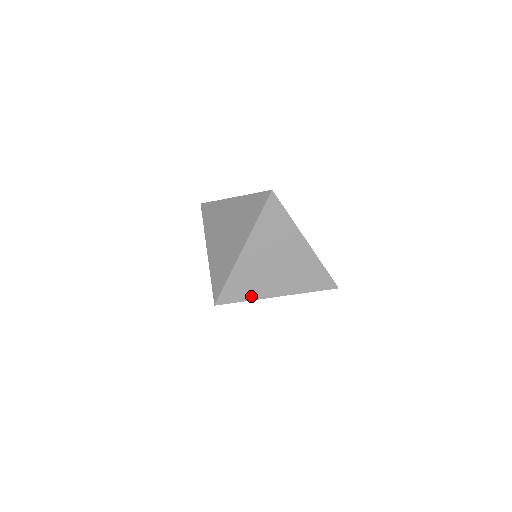
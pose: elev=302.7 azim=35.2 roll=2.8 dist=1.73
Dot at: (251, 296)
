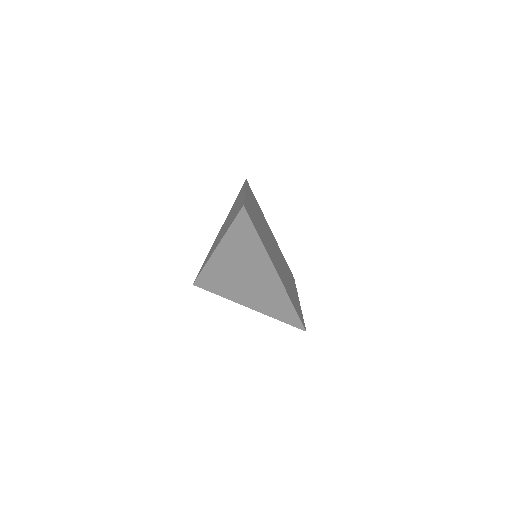
Dot at: occluded
